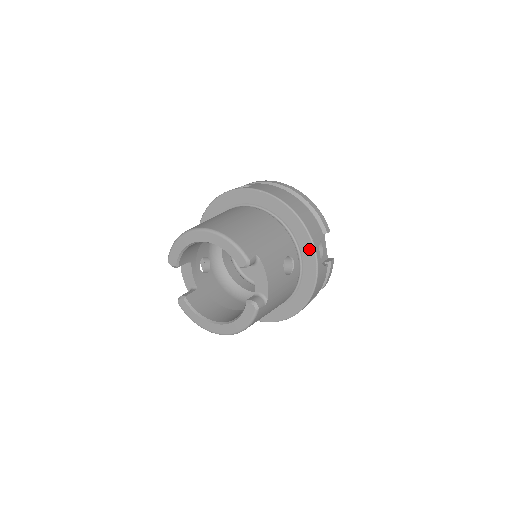
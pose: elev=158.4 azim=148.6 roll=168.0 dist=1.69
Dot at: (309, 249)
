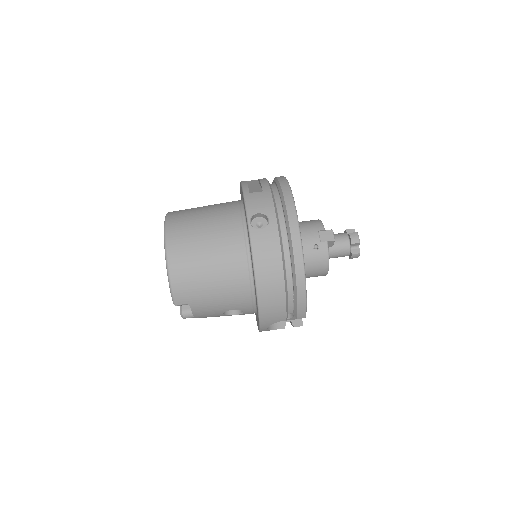
Dot at: occluded
